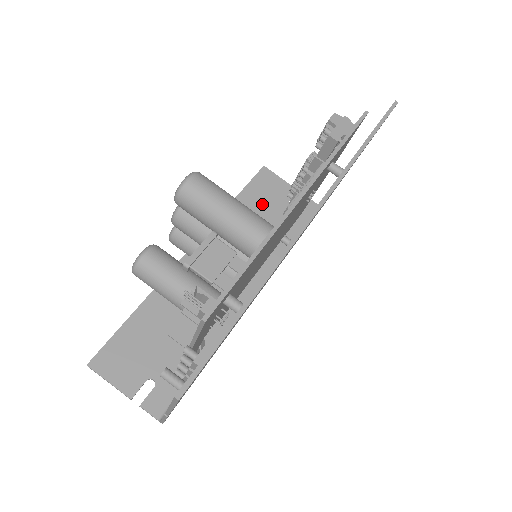
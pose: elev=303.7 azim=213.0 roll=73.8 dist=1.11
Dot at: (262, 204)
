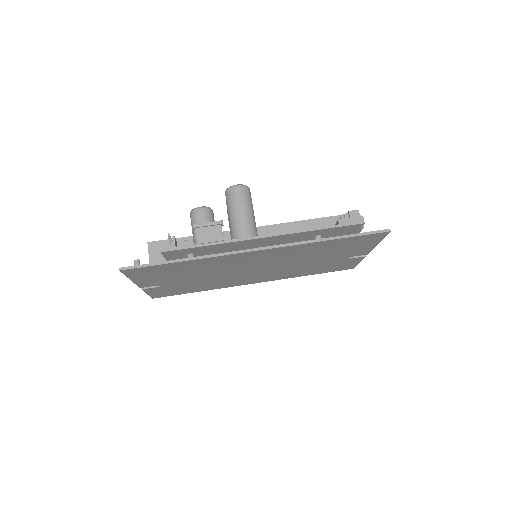
Dot at: occluded
